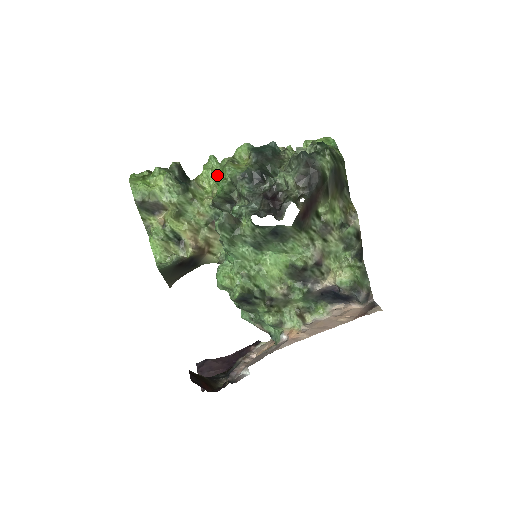
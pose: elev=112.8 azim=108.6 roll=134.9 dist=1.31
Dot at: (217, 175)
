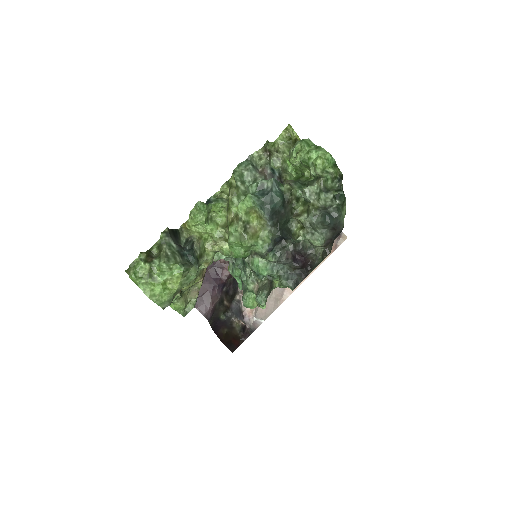
Dot at: (232, 245)
